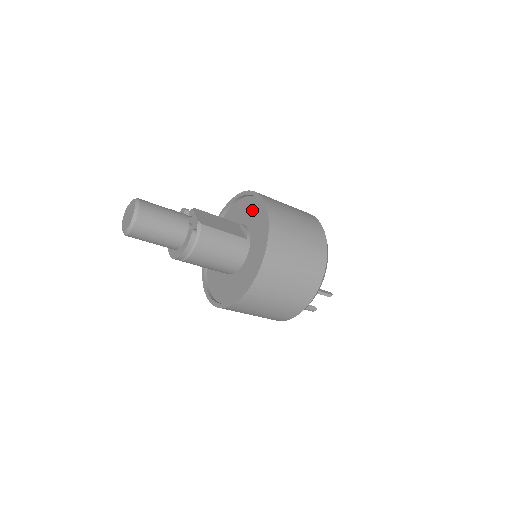
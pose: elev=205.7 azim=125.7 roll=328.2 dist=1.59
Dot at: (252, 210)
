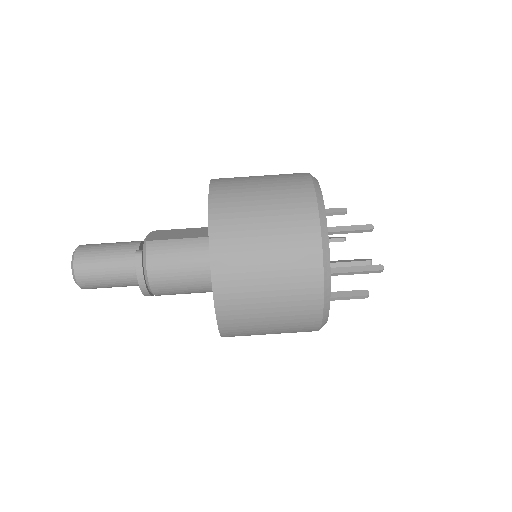
Dot at: occluded
